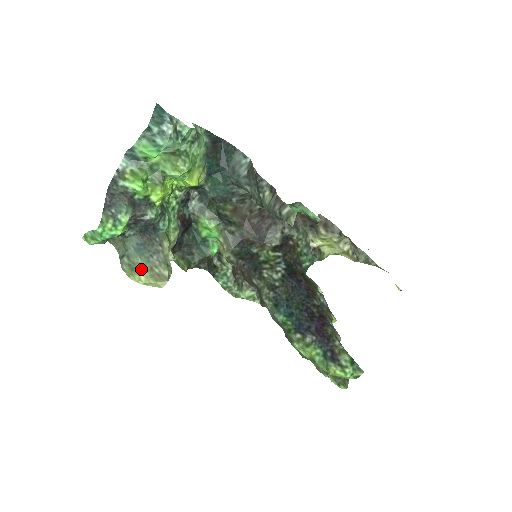
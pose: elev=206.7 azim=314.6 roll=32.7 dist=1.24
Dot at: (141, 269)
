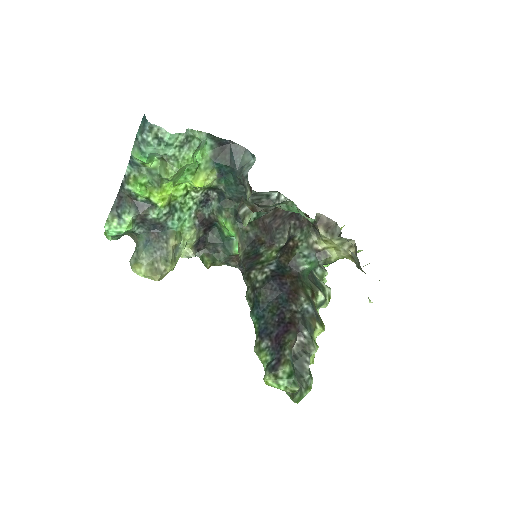
Dot at: (144, 263)
